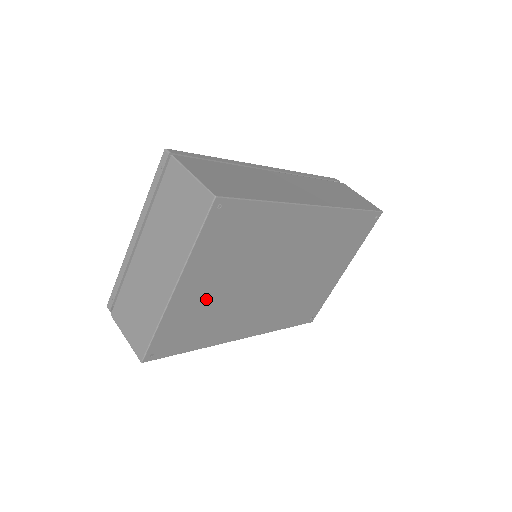
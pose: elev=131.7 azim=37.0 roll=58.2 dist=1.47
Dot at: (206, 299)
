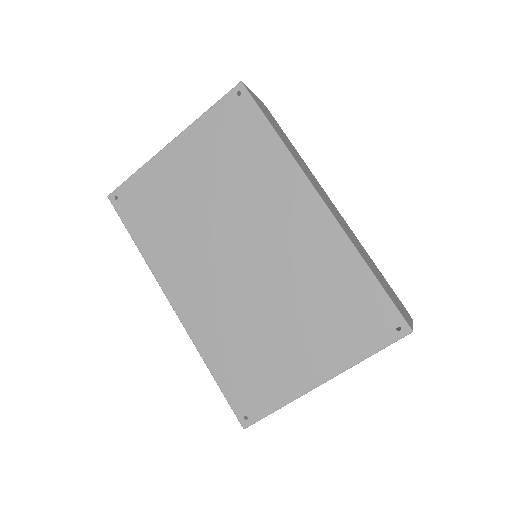
Dot at: (179, 189)
